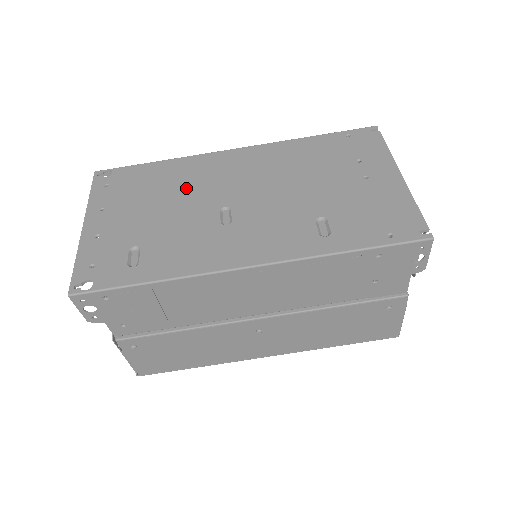
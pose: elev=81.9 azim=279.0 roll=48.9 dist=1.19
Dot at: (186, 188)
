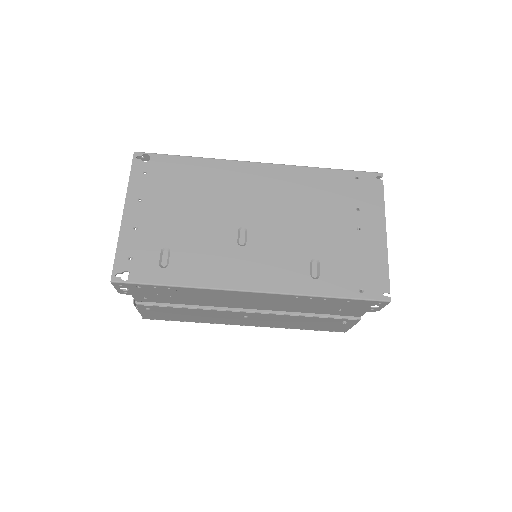
Dot at: (213, 196)
